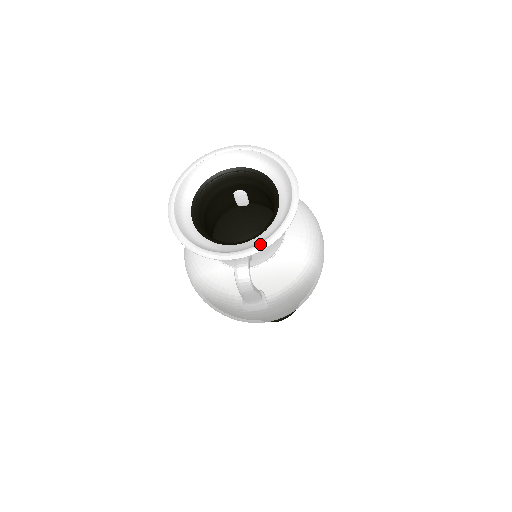
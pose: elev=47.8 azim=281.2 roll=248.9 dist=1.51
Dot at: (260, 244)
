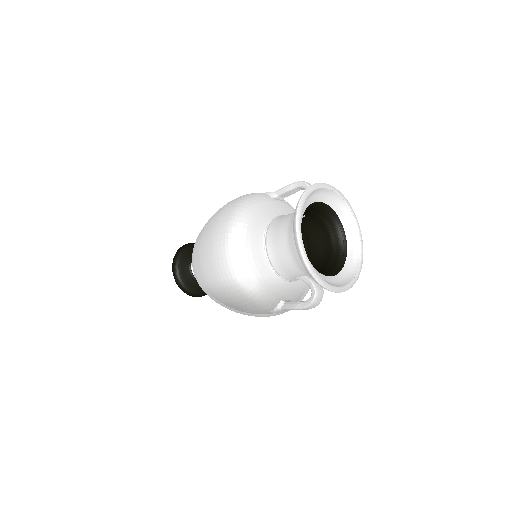
Dot at: (350, 284)
